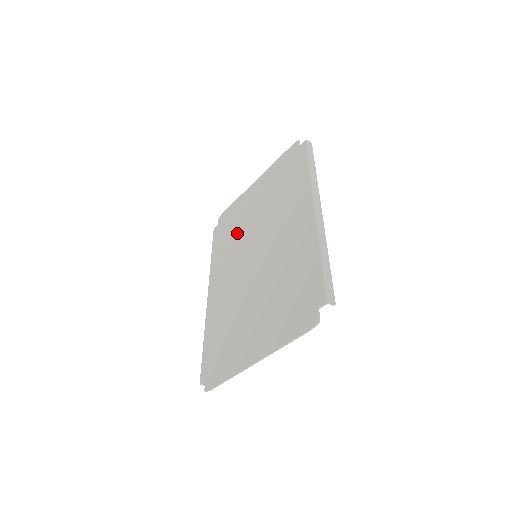
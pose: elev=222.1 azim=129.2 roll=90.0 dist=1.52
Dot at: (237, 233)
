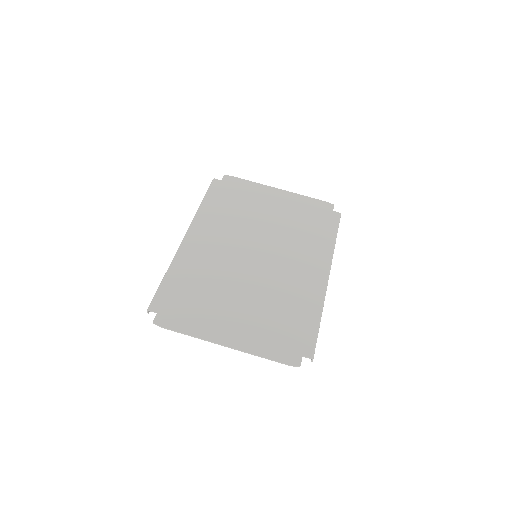
Dot at: (243, 214)
